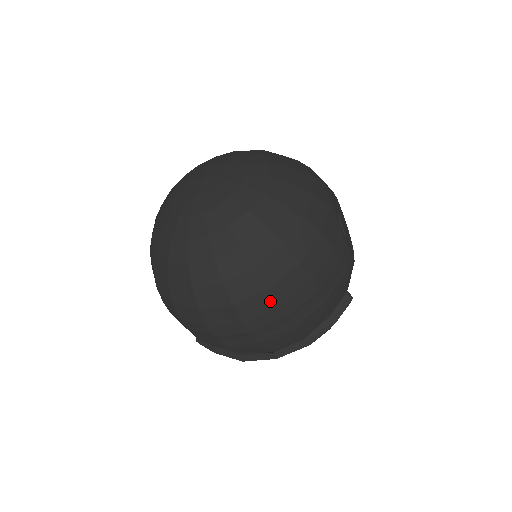
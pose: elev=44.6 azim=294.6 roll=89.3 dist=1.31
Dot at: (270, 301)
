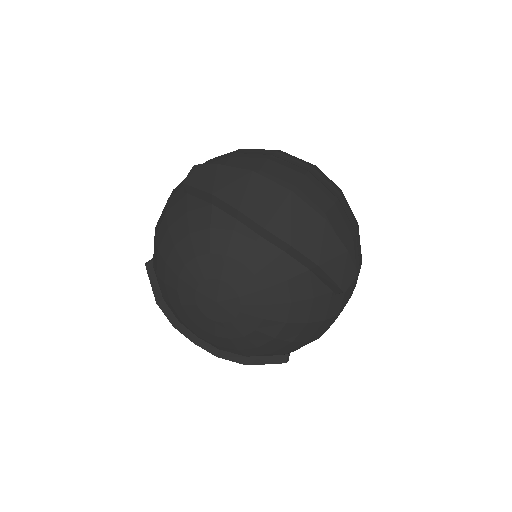
Dot at: occluded
